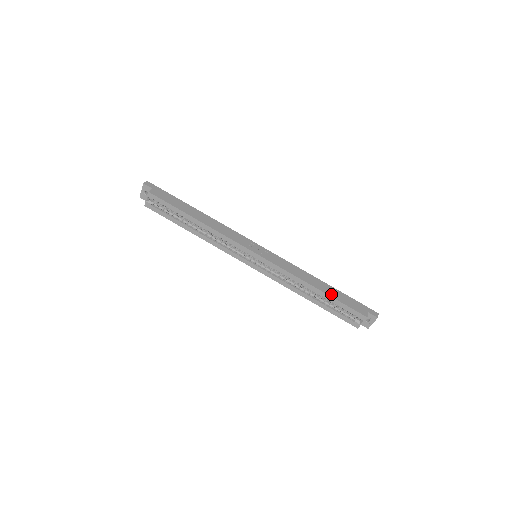
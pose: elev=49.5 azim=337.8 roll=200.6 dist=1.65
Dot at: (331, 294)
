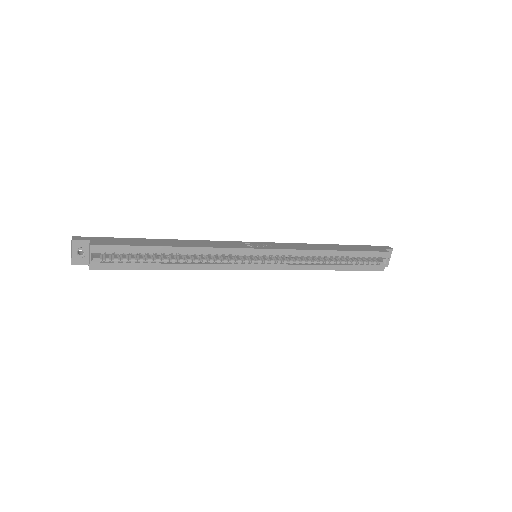
Dot at: (349, 249)
